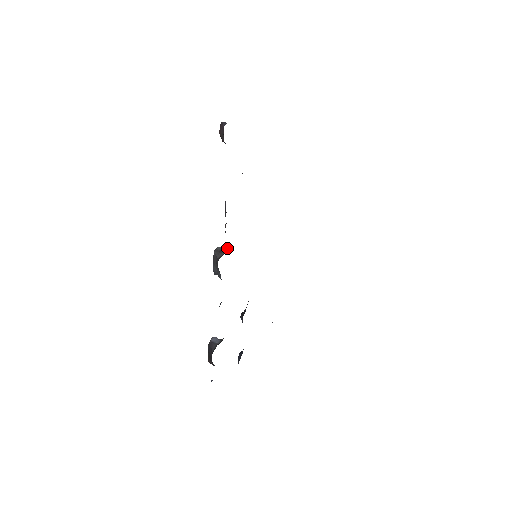
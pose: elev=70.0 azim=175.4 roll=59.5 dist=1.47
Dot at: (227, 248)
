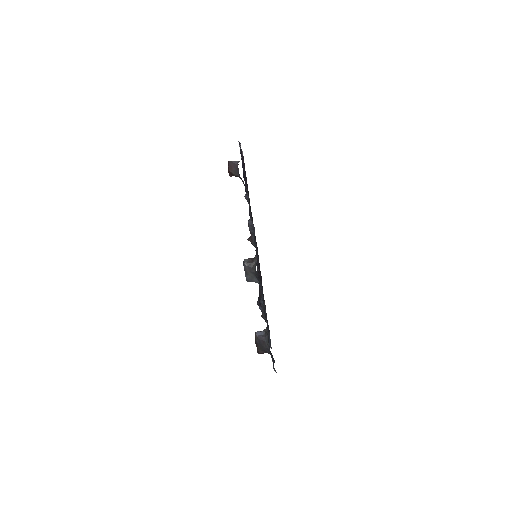
Dot at: (255, 257)
